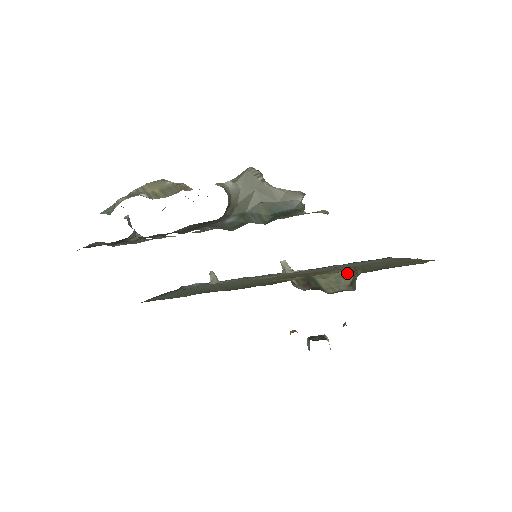
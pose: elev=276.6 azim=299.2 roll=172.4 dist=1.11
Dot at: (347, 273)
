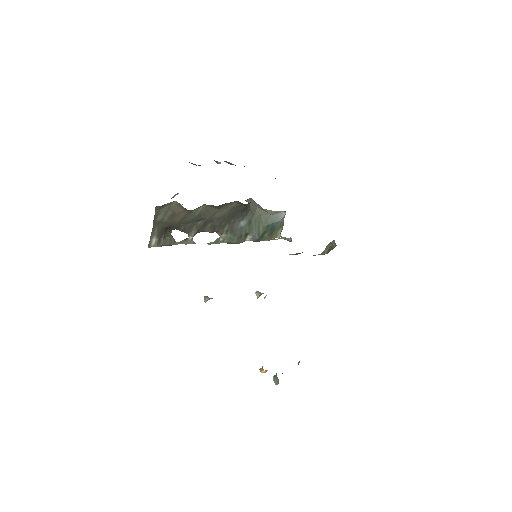
Dot at: occluded
